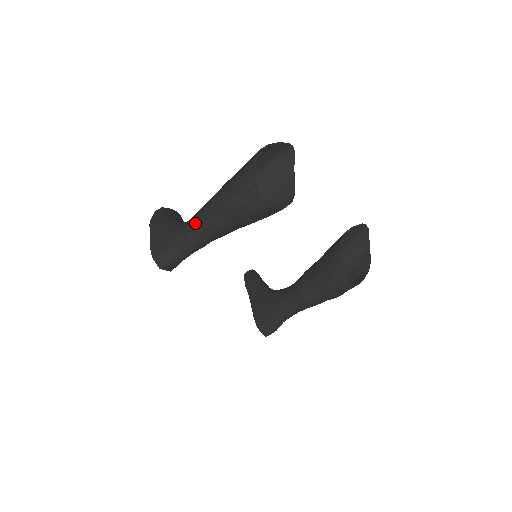
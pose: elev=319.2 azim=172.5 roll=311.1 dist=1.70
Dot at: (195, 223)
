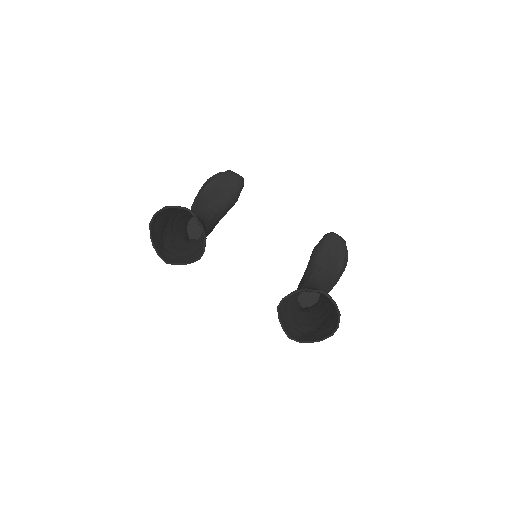
Dot at: (179, 228)
